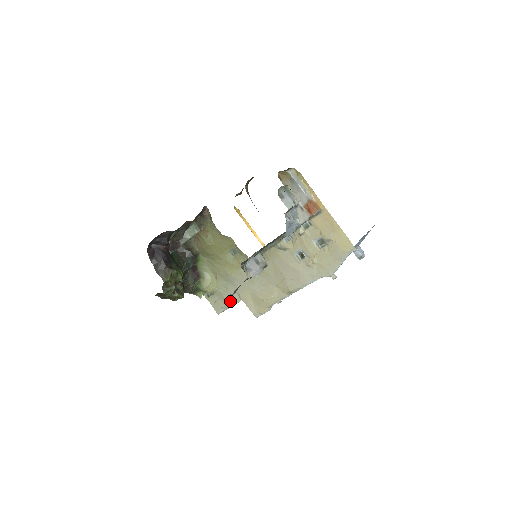
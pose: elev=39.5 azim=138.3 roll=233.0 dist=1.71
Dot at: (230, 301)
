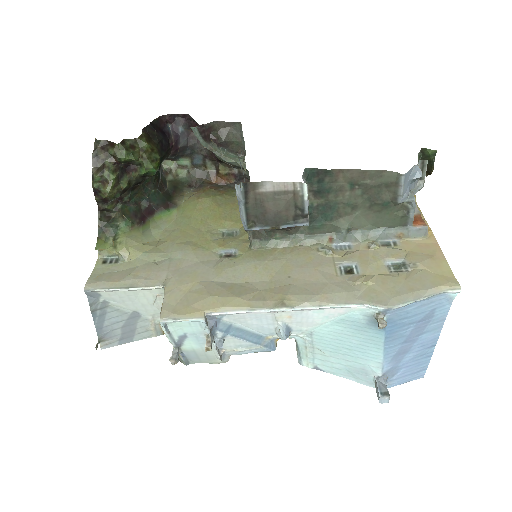
Dot at: (140, 279)
